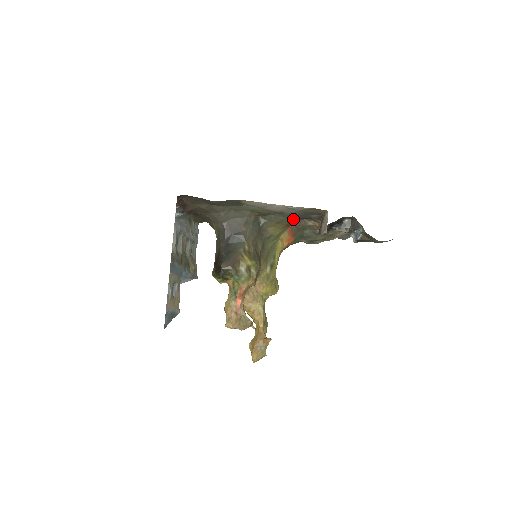
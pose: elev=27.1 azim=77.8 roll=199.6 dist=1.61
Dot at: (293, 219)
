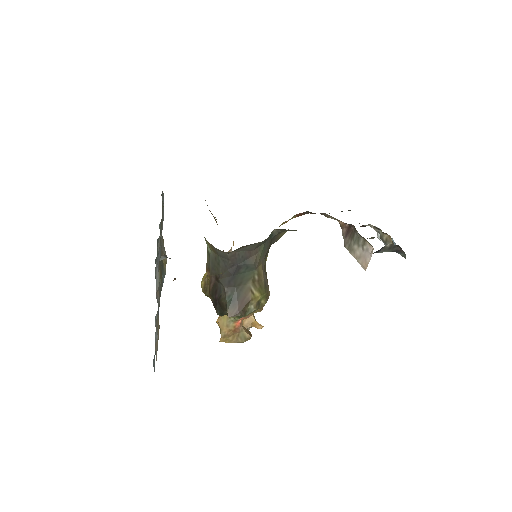
Dot at: occluded
